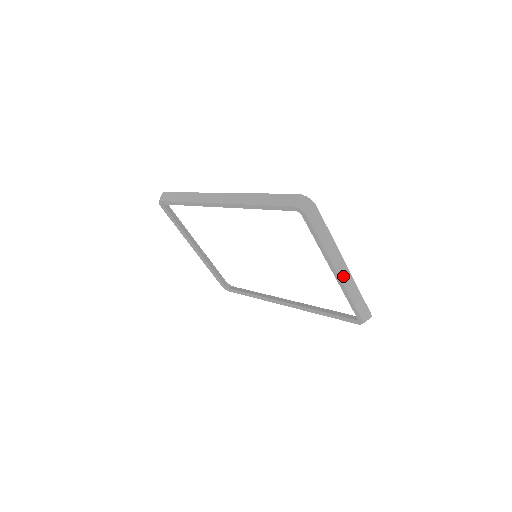
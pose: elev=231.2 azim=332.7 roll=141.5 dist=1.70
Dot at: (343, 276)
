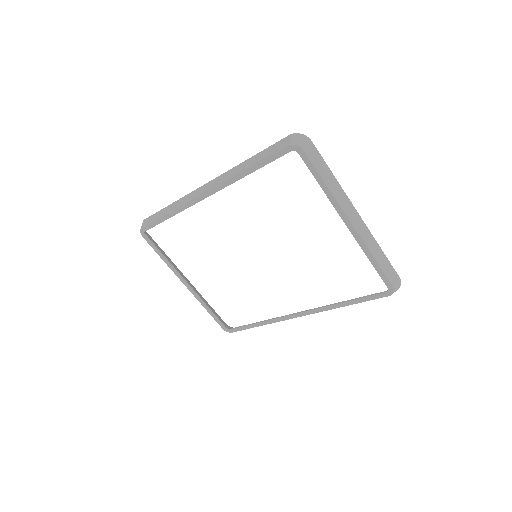
Dot at: (358, 227)
